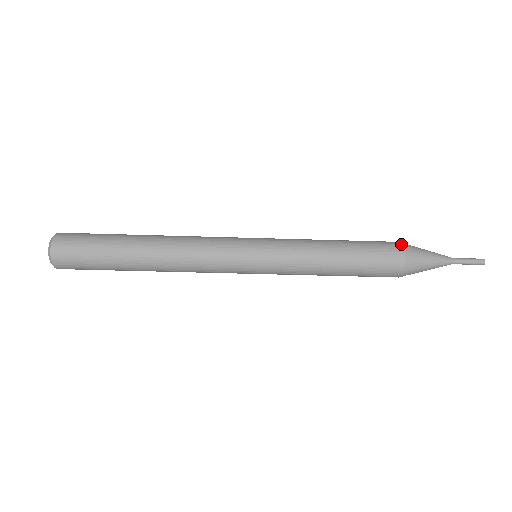
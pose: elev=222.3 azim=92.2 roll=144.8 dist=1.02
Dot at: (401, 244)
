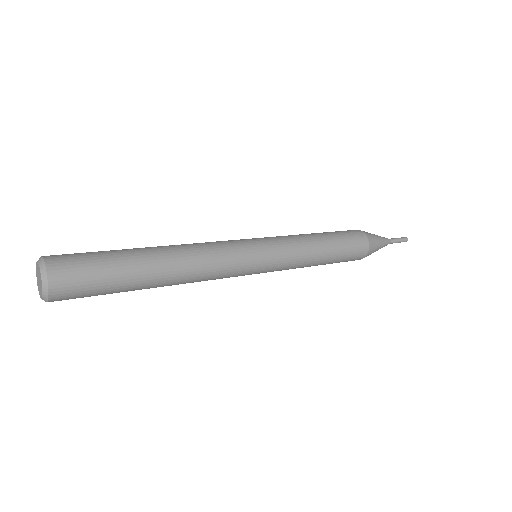
Dot at: occluded
